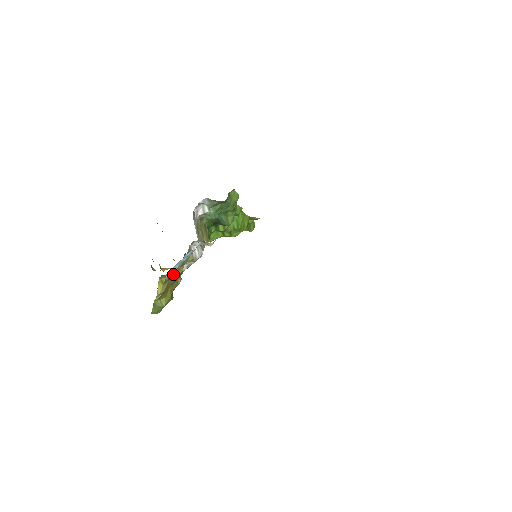
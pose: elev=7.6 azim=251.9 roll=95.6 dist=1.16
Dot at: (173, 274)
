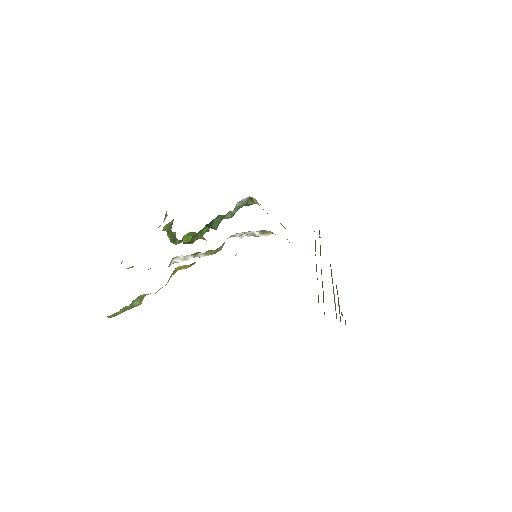
Dot at: occluded
